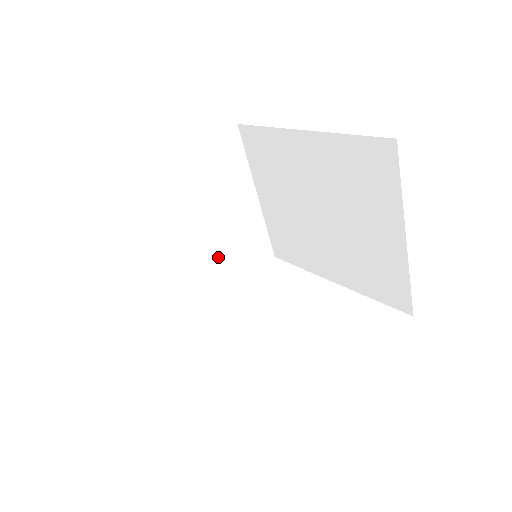
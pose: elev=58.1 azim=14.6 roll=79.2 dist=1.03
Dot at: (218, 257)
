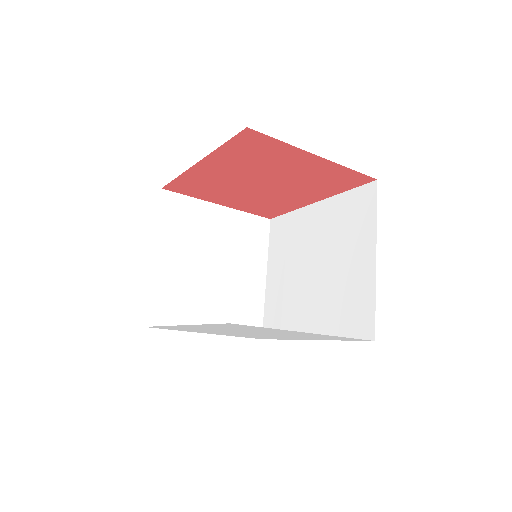
Dot at: (218, 299)
